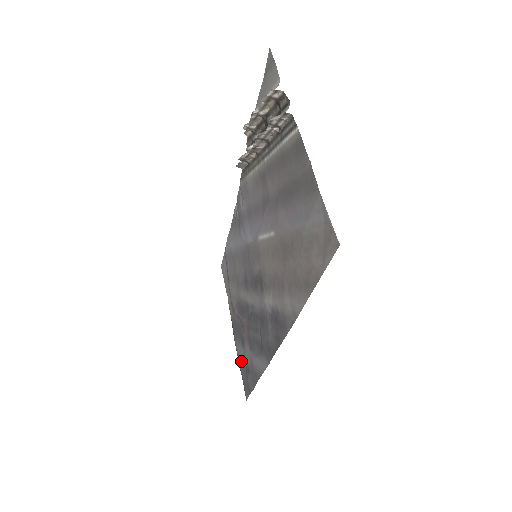
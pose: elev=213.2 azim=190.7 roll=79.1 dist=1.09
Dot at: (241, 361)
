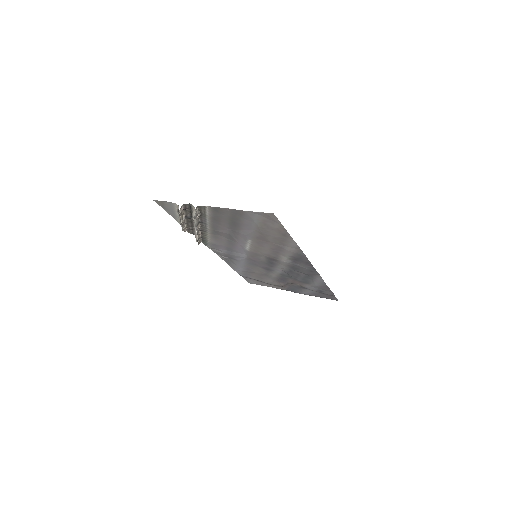
Dot at: (314, 294)
